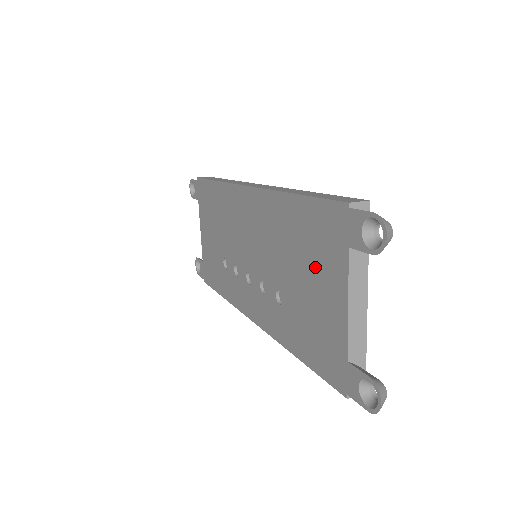
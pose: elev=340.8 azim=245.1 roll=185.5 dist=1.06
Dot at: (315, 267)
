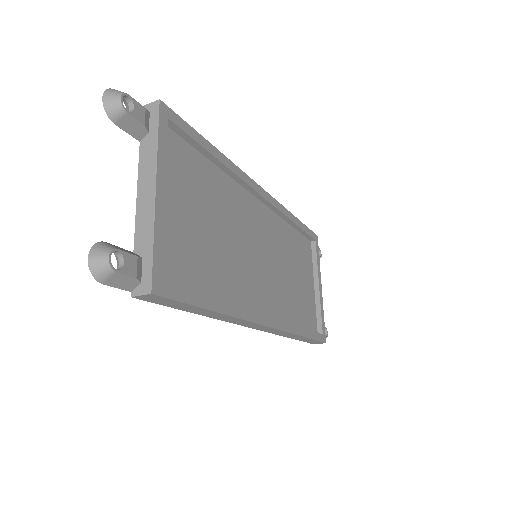
Dot at: occluded
